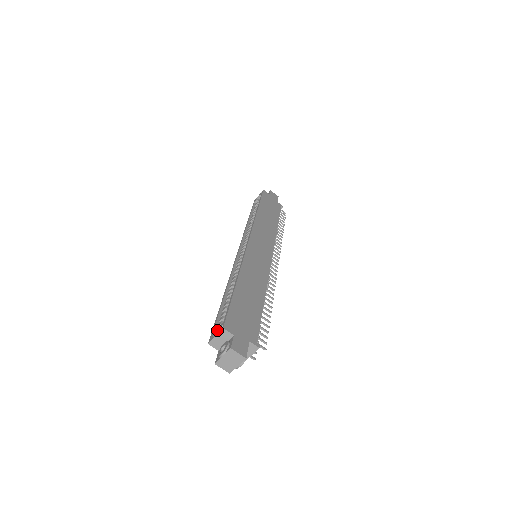
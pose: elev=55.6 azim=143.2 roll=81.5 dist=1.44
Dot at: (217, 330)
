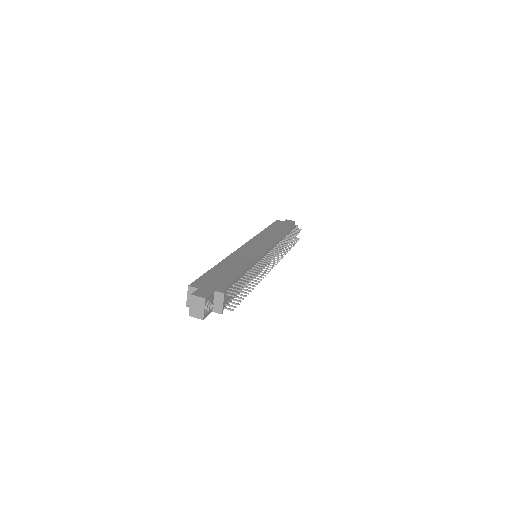
Dot at: occluded
